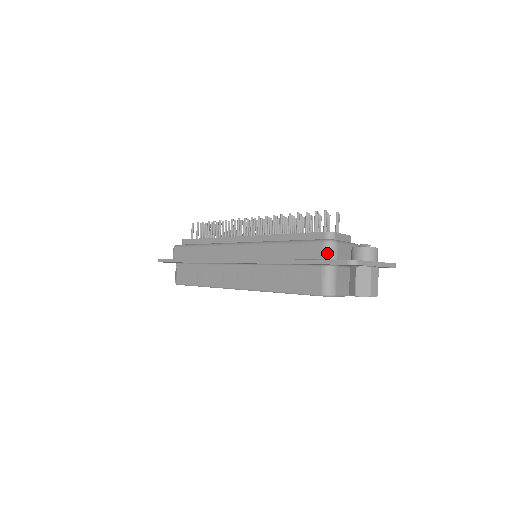
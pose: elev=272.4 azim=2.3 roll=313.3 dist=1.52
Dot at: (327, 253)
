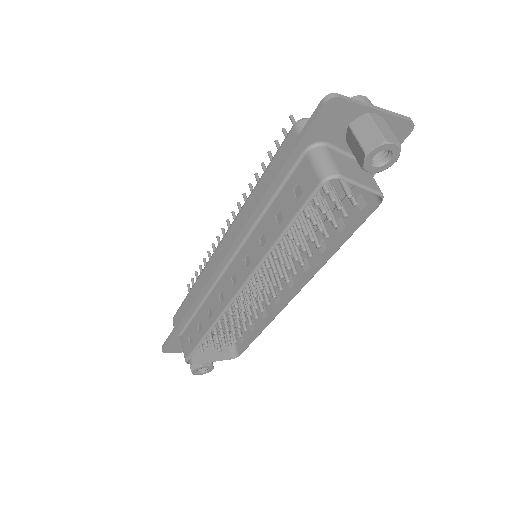
Dot at: occluded
